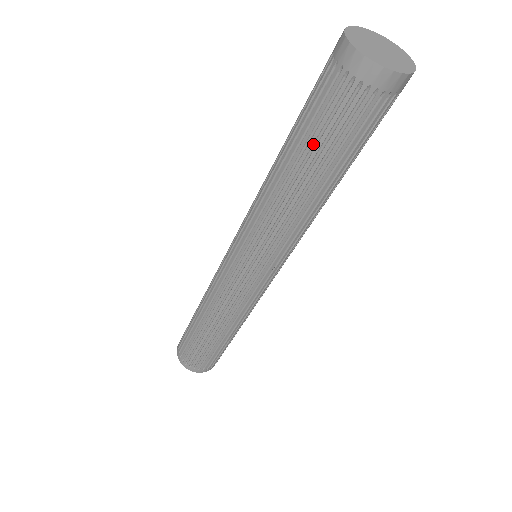
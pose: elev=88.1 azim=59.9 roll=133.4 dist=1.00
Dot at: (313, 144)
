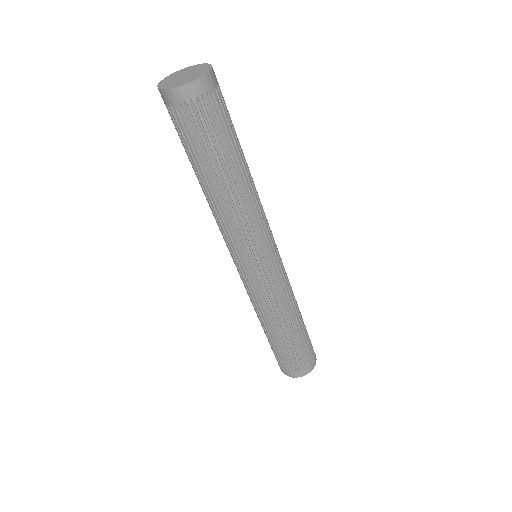
Dot at: (206, 156)
